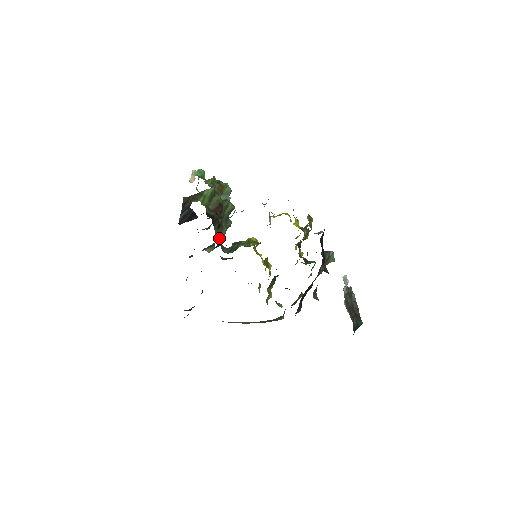
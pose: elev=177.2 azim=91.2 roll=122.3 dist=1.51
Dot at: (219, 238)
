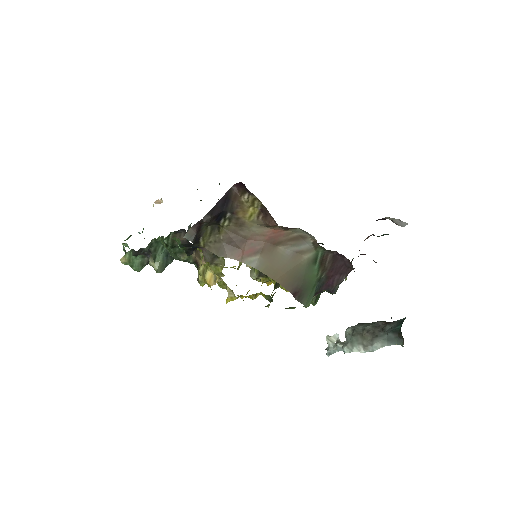
Dot at: occluded
